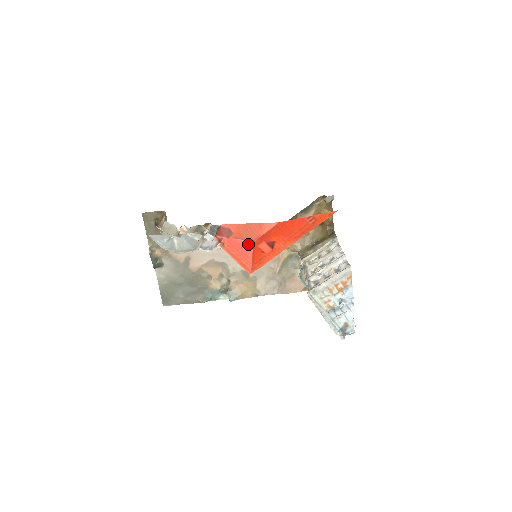
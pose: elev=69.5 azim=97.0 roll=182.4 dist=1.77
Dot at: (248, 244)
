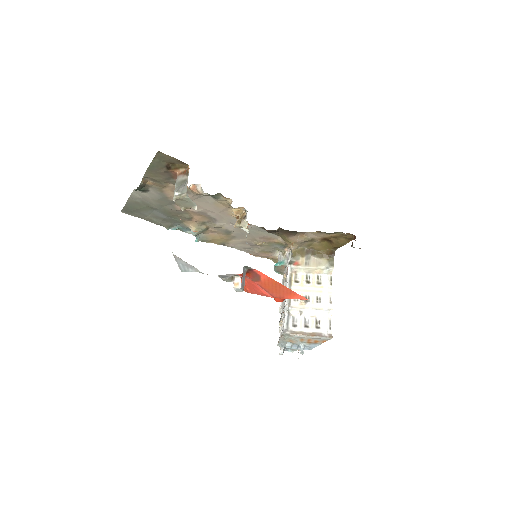
Dot at: (267, 295)
